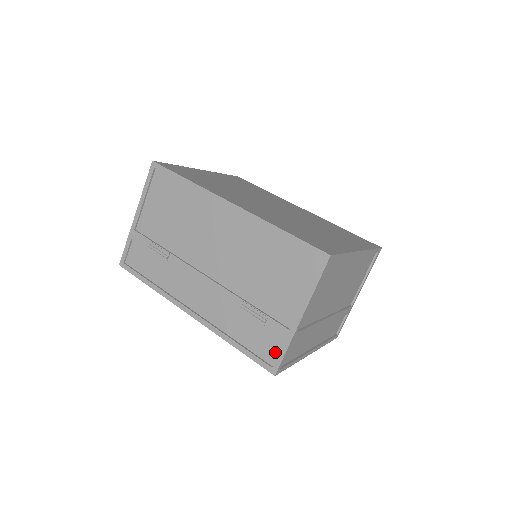
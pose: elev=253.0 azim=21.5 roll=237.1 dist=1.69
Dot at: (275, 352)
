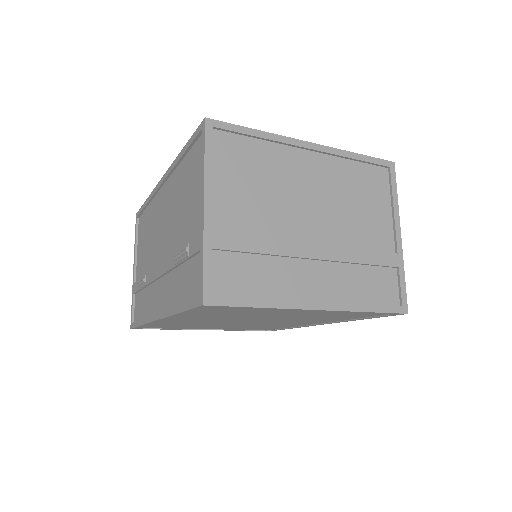
Dot at: occluded
